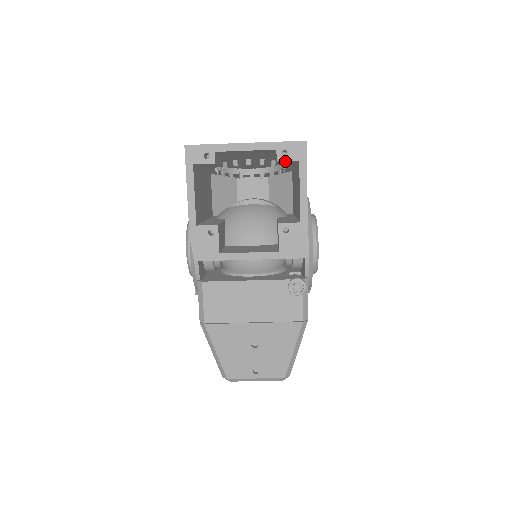
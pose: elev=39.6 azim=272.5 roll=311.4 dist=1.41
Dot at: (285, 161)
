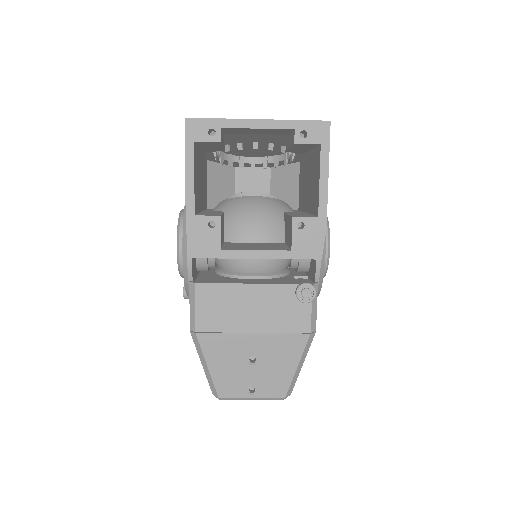
Dot at: (303, 144)
